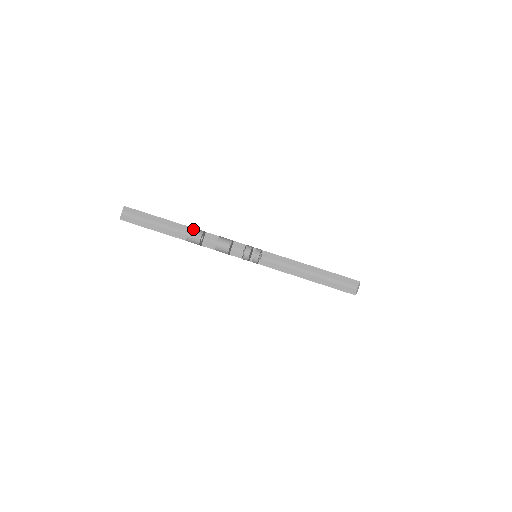
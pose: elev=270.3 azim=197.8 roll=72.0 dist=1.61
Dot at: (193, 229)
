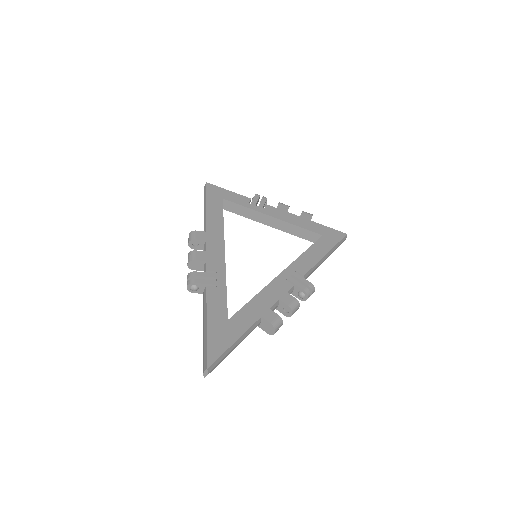
Dot at: (276, 325)
